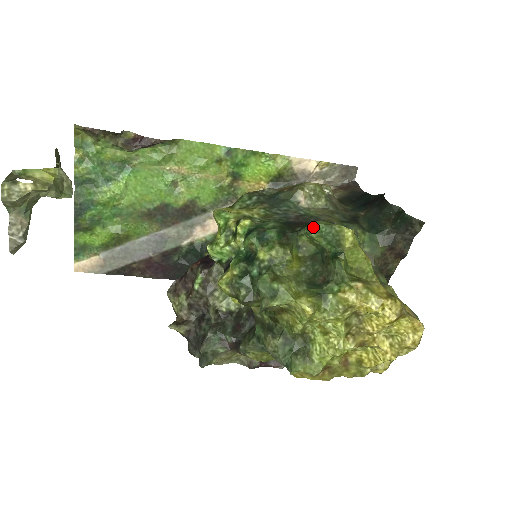
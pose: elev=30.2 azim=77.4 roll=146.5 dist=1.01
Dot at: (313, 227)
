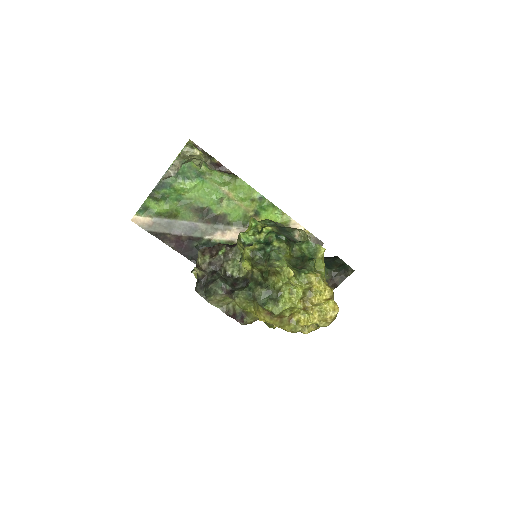
Dot at: (305, 242)
